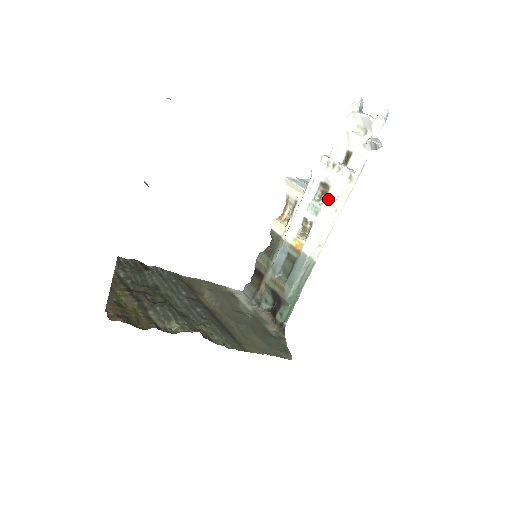
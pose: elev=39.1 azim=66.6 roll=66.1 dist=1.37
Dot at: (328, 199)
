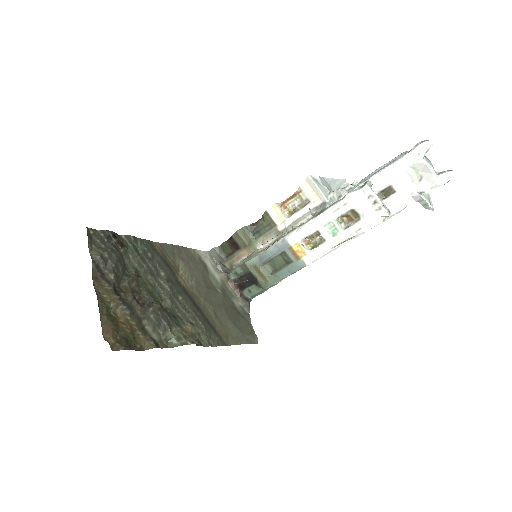
Dot at: (354, 229)
